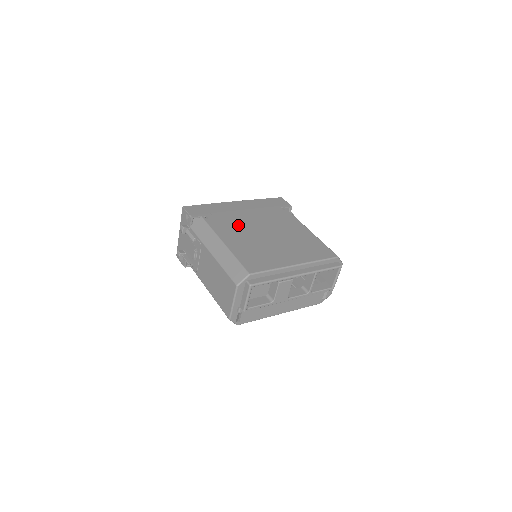
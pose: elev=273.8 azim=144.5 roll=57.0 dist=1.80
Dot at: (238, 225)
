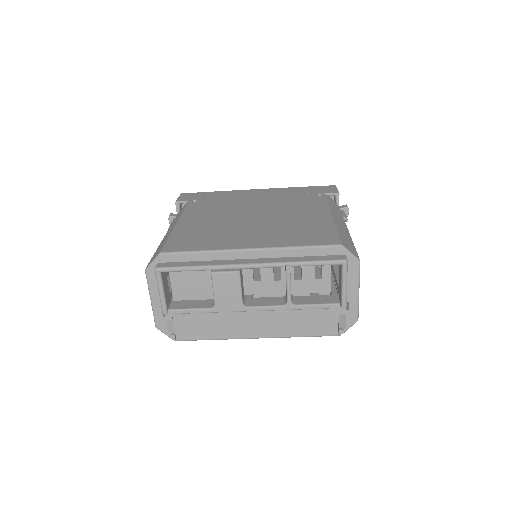
Dot at: (224, 208)
